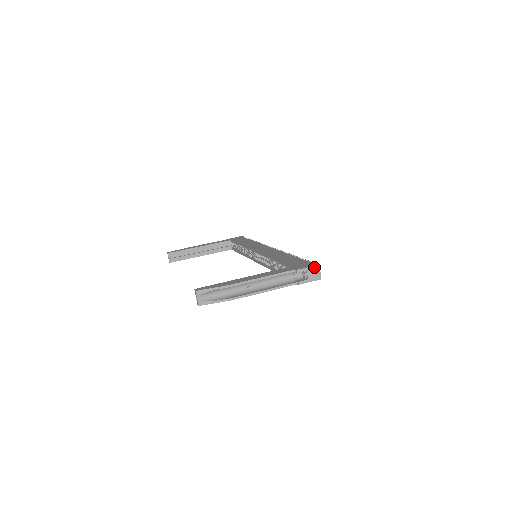
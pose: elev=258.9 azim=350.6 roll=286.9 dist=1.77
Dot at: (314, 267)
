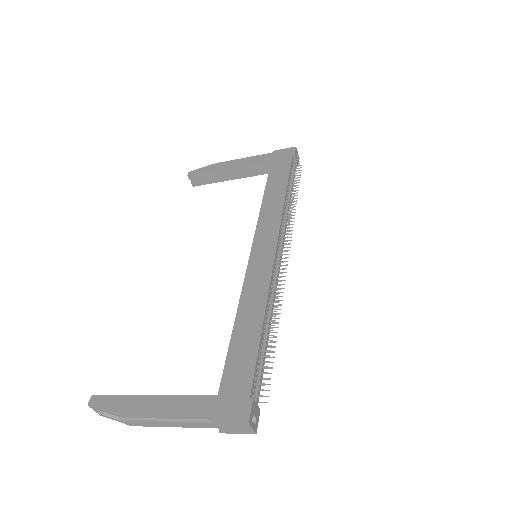
Dot at: (240, 424)
